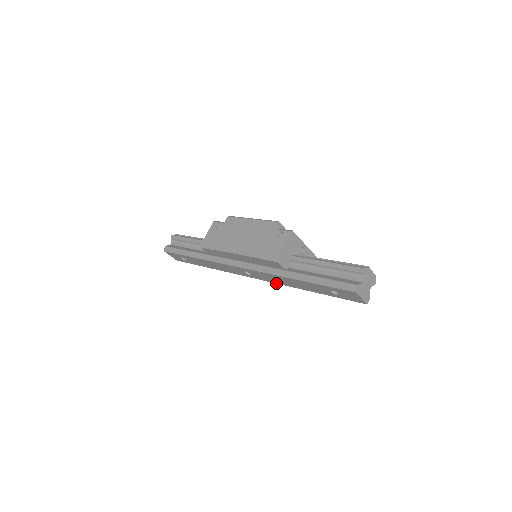
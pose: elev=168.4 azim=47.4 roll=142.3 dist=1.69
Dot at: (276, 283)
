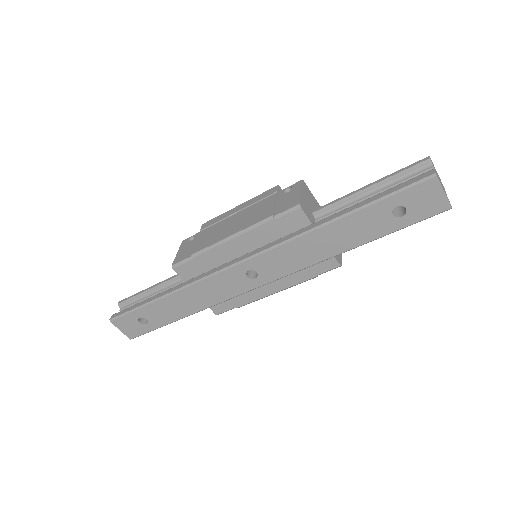
Dot at: (299, 270)
